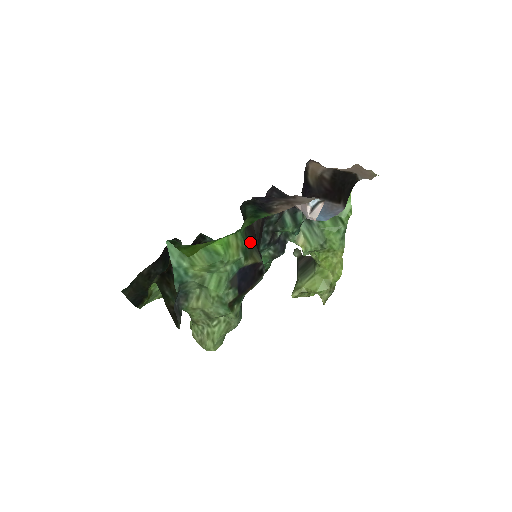
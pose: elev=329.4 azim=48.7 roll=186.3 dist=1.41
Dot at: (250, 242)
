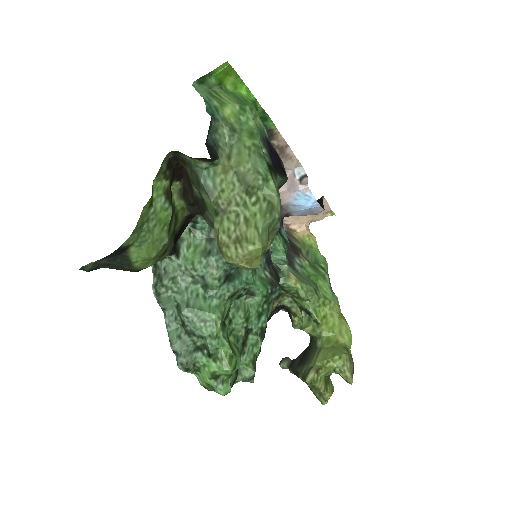
Dot at: occluded
